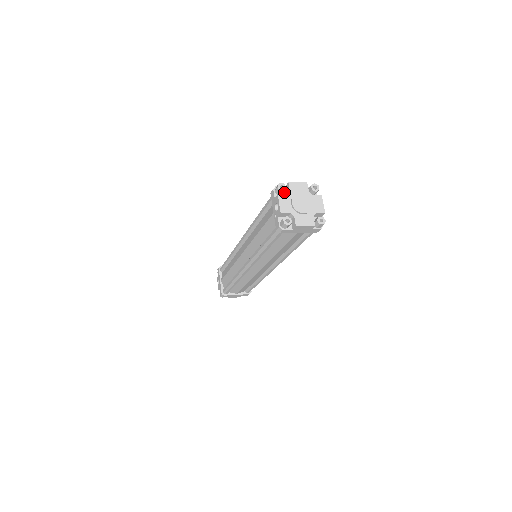
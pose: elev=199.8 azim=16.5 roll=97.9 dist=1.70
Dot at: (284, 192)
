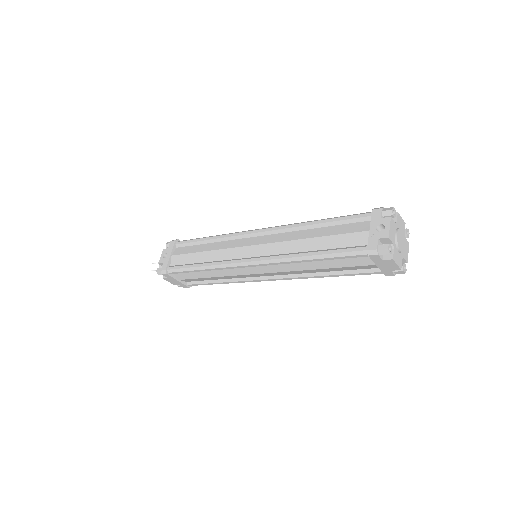
Dot at: occluded
